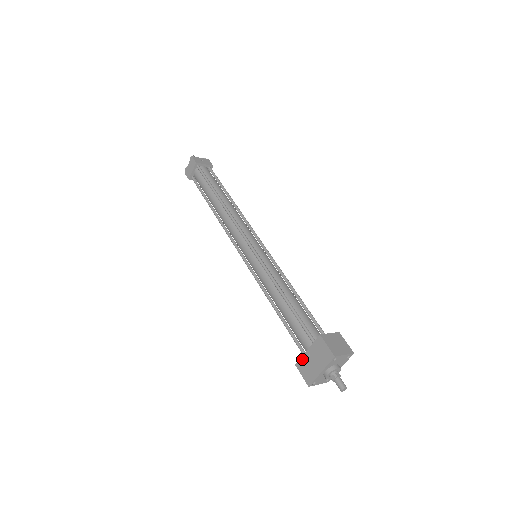
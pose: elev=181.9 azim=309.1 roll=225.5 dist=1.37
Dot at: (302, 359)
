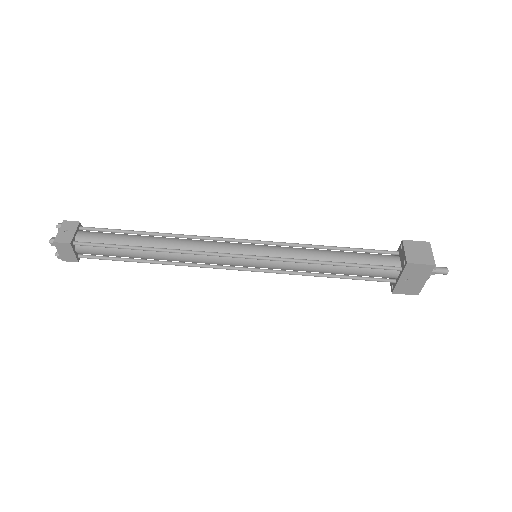
Dot at: (398, 287)
